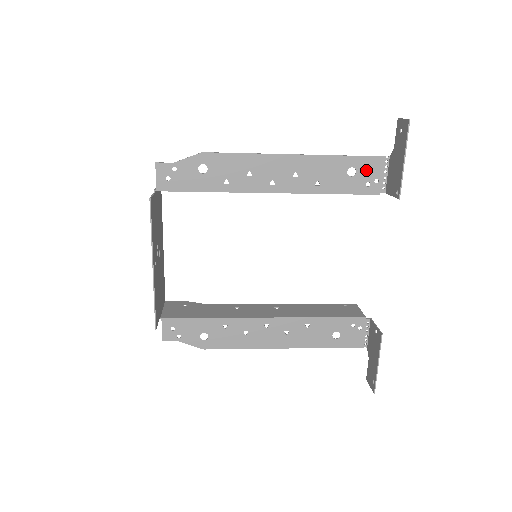
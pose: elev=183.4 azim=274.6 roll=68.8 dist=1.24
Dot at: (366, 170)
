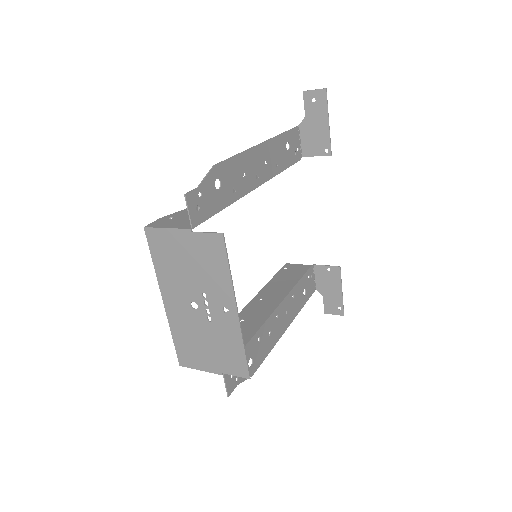
Dot at: (293, 142)
